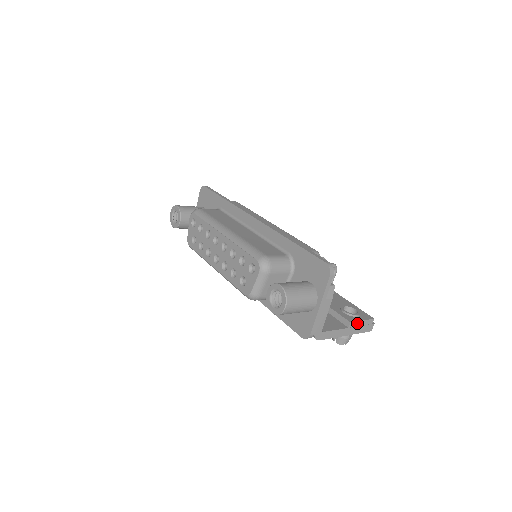
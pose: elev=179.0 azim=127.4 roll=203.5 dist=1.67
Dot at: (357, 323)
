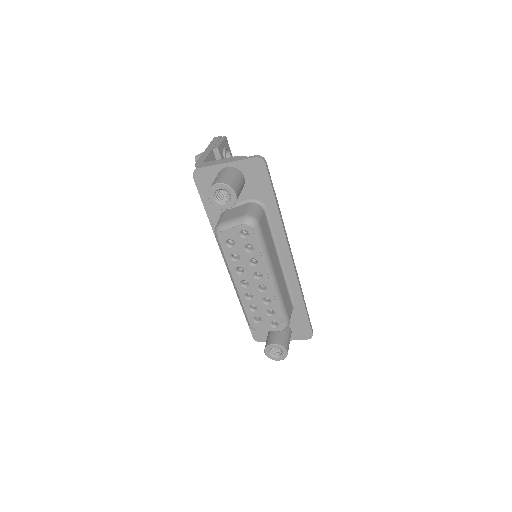
Dot at: occluded
